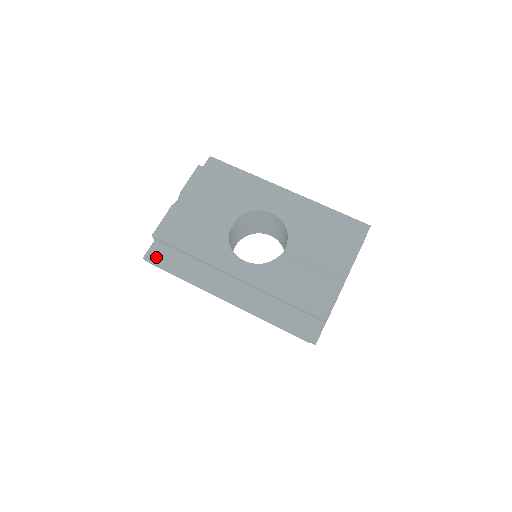
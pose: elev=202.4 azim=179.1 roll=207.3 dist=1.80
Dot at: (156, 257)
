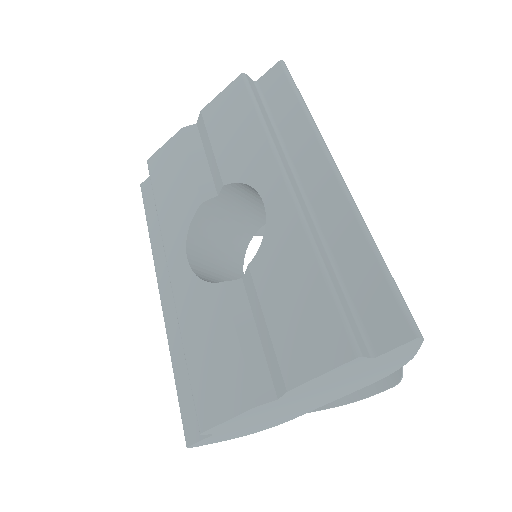
Dot at: (147, 191)
